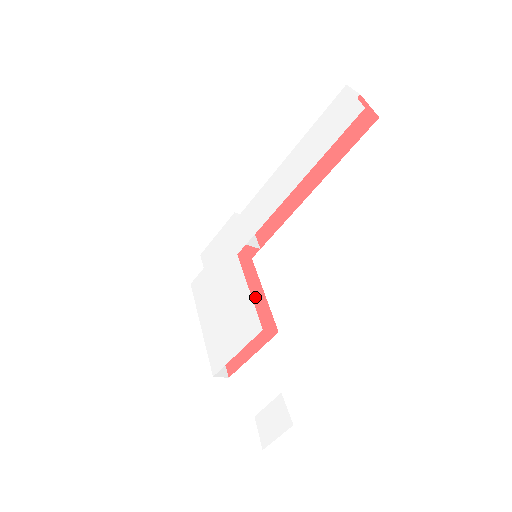
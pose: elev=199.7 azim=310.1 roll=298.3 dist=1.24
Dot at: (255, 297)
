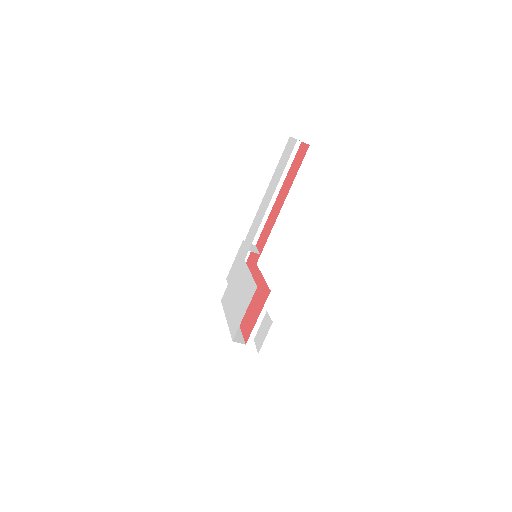
Dot at: (258, 283)
